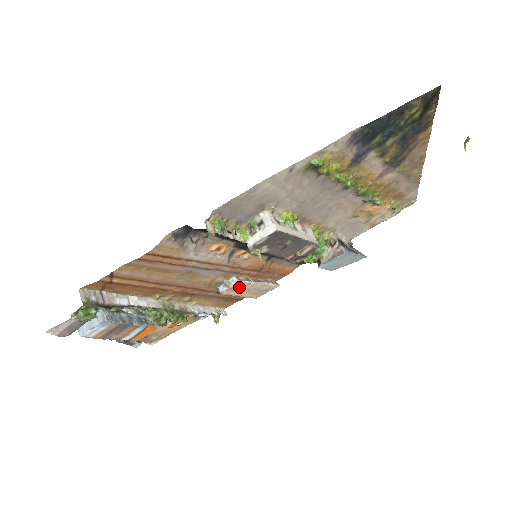
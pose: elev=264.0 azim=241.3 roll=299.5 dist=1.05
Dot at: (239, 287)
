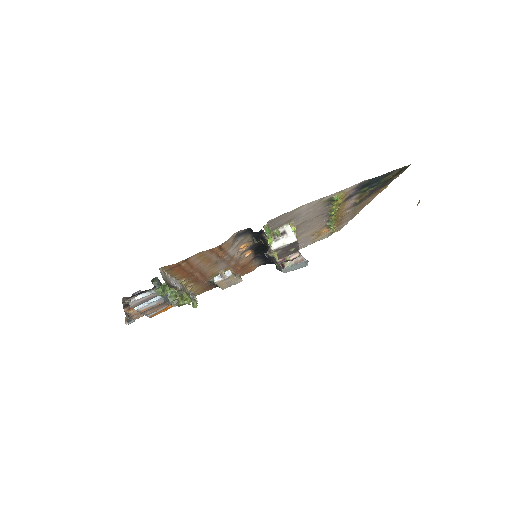
Dot at: (227, 279)
